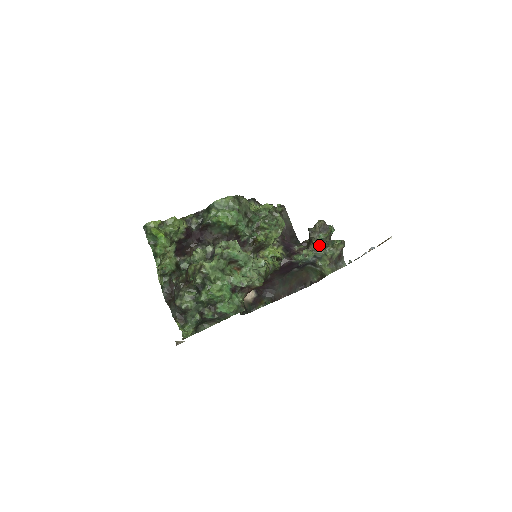
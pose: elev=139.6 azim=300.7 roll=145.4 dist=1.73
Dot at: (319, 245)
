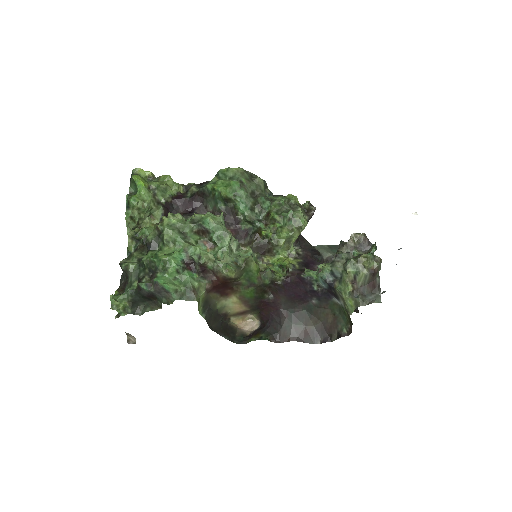
Dot at: (339, 255)
